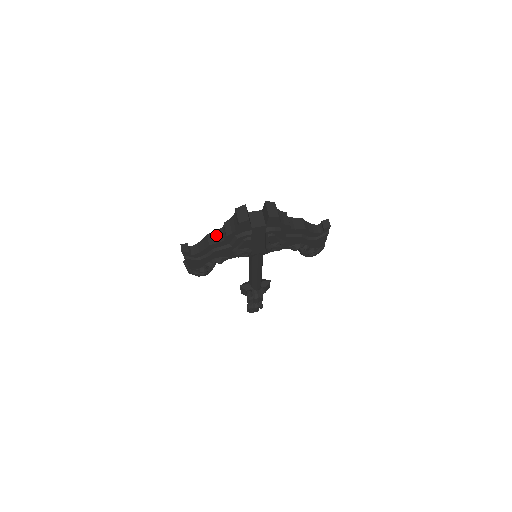
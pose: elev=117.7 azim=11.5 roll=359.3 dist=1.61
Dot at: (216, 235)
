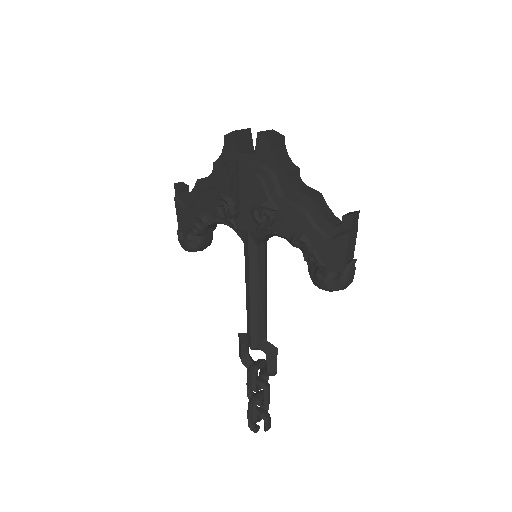
Dot at: occluded
